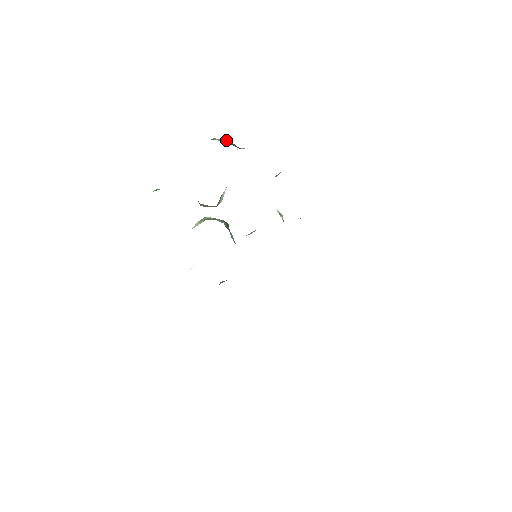
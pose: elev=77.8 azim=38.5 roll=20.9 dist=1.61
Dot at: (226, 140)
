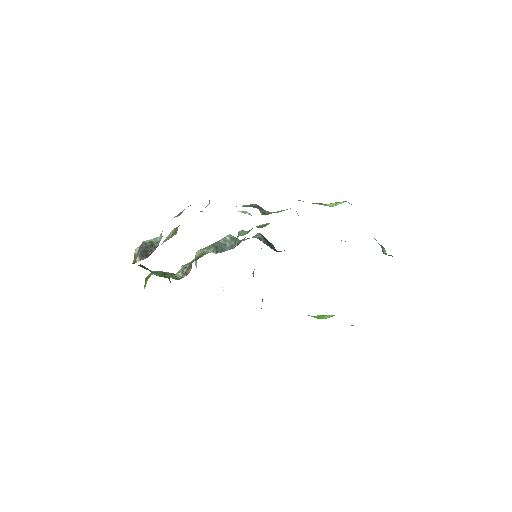
Dot at: (143, 253)
